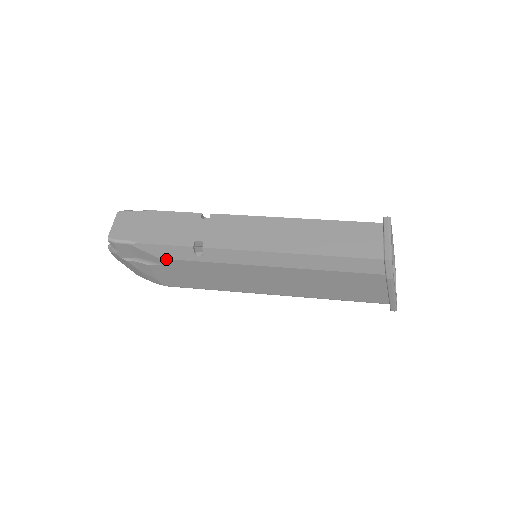
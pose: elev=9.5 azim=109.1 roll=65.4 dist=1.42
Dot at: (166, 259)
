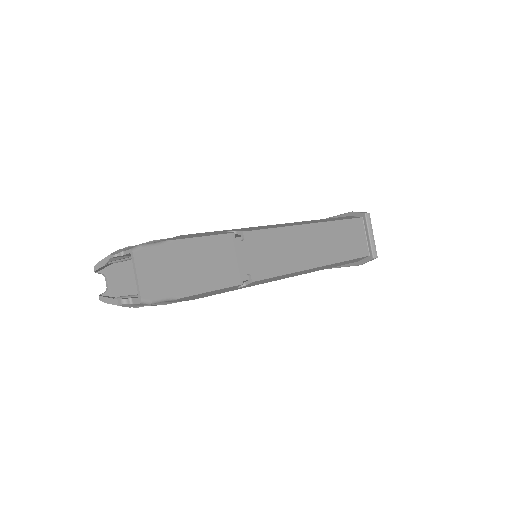
Dot at: occluded
